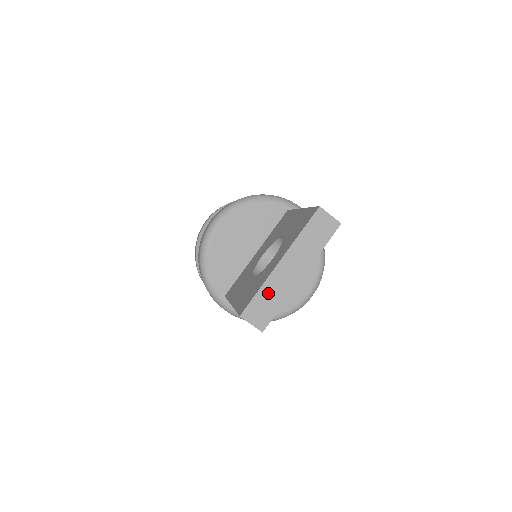
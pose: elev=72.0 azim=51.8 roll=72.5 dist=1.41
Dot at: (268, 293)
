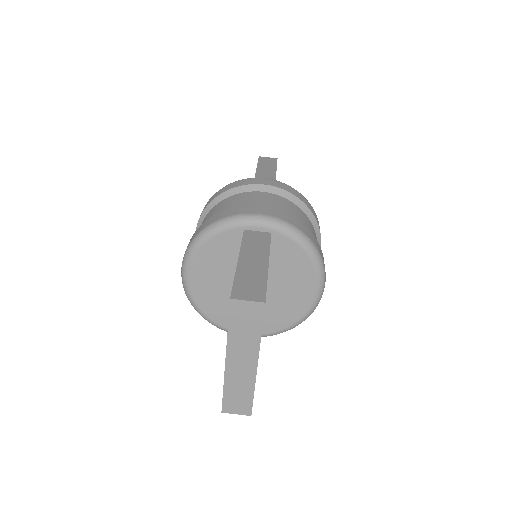
Dot at: (234, 388)
